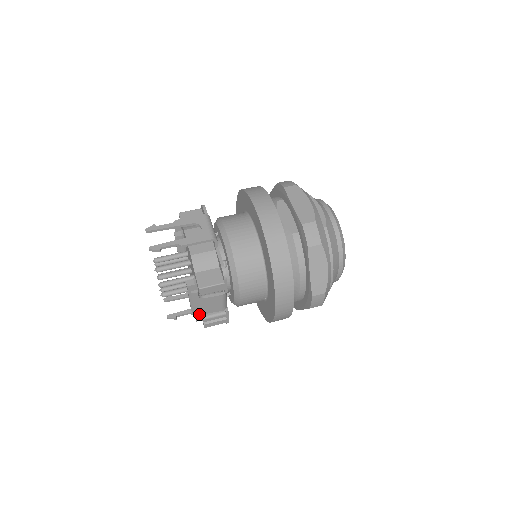
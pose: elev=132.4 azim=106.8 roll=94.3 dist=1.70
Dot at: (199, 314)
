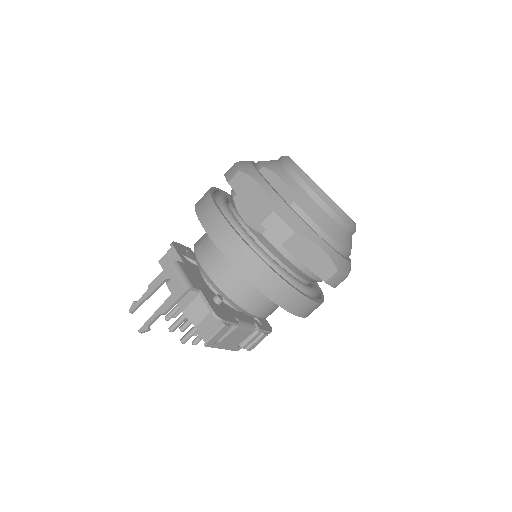
Dot at: (233, 347)
